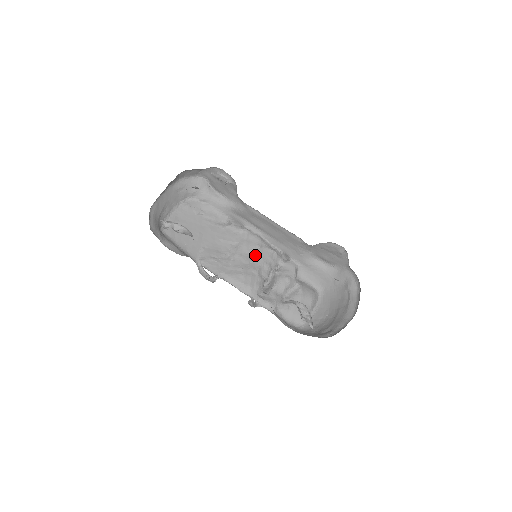
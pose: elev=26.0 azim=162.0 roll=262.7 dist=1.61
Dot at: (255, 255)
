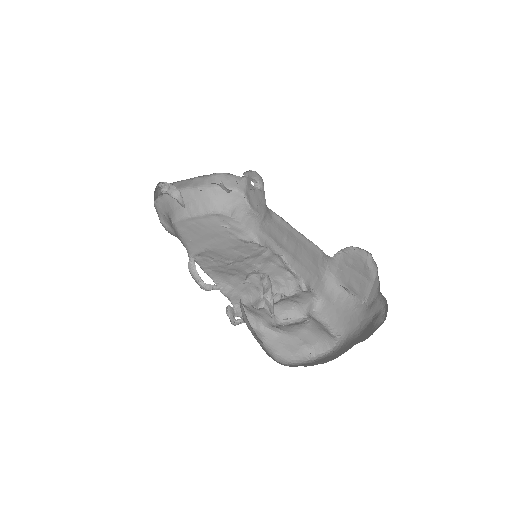
Dot at: (263, 269)
